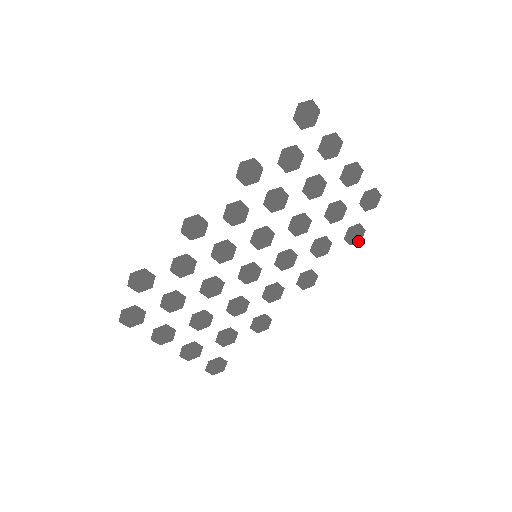
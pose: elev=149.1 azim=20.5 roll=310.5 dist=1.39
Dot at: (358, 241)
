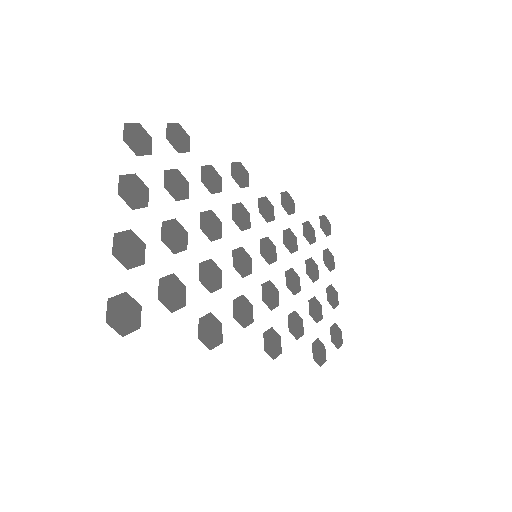
Dot at: (319, 364)
